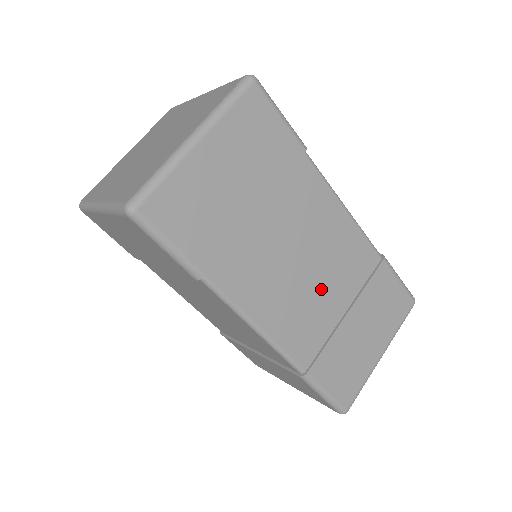
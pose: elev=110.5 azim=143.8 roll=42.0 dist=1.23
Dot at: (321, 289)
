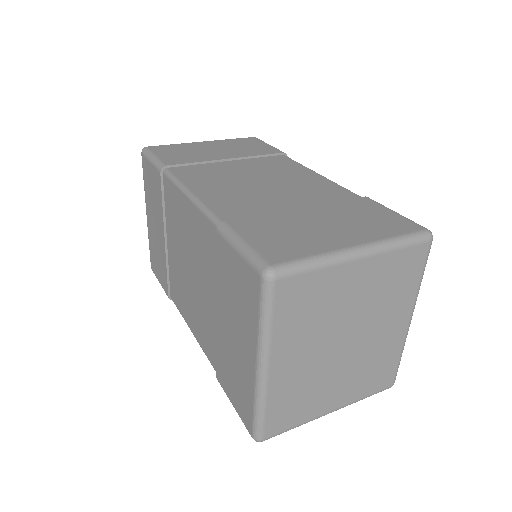
Dot at: (273, 194)
